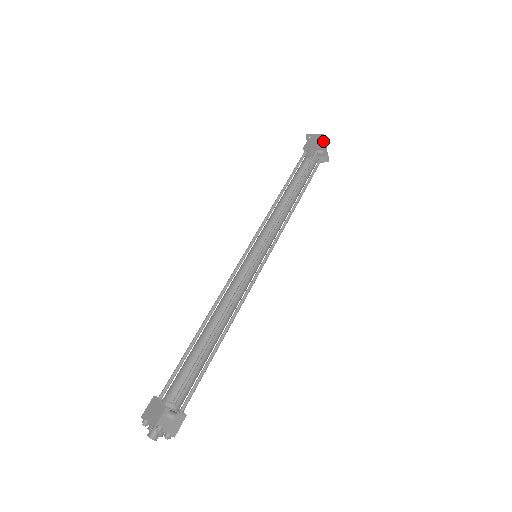
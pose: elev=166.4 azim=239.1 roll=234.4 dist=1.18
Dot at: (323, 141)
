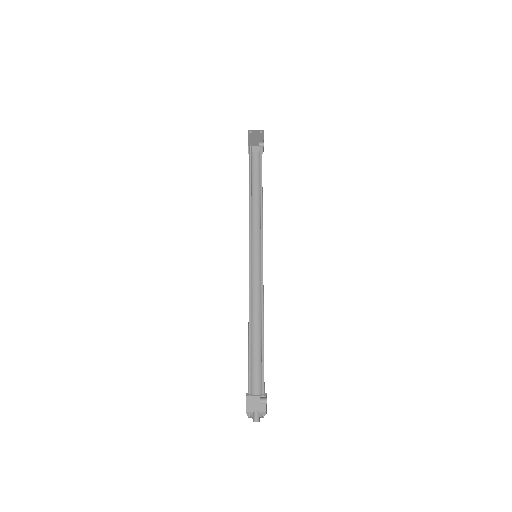
Dot at: (262, 135)
